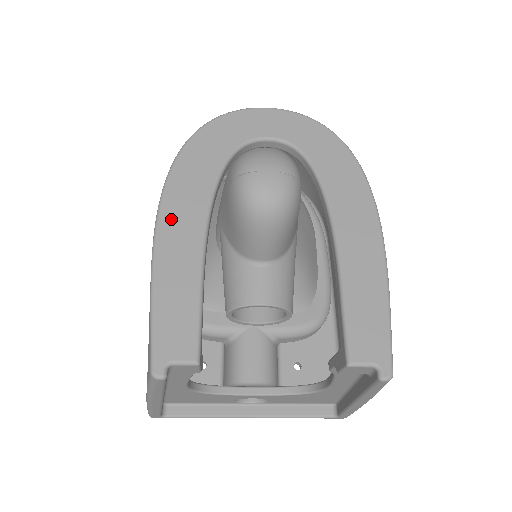
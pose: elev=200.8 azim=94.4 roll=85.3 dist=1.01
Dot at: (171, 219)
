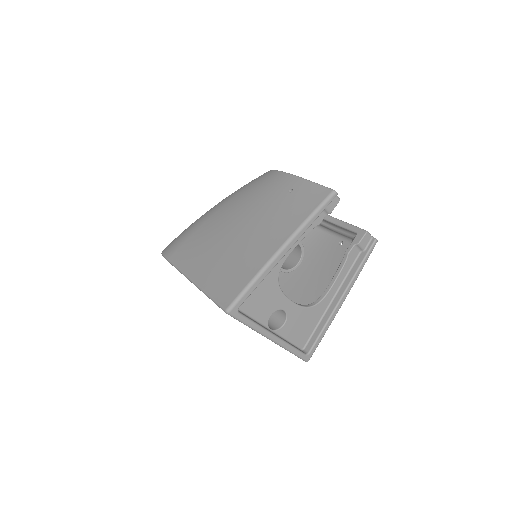
Dot at: occluded
